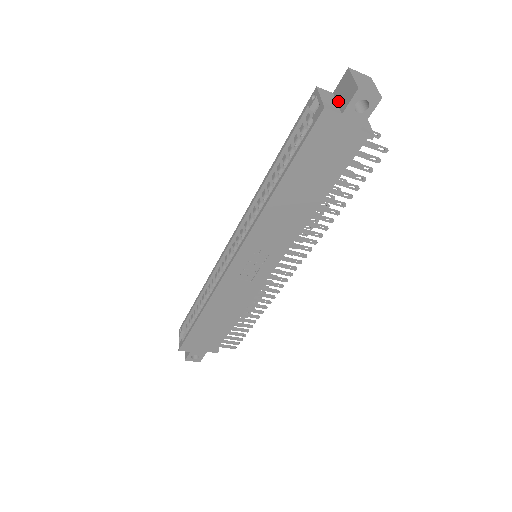
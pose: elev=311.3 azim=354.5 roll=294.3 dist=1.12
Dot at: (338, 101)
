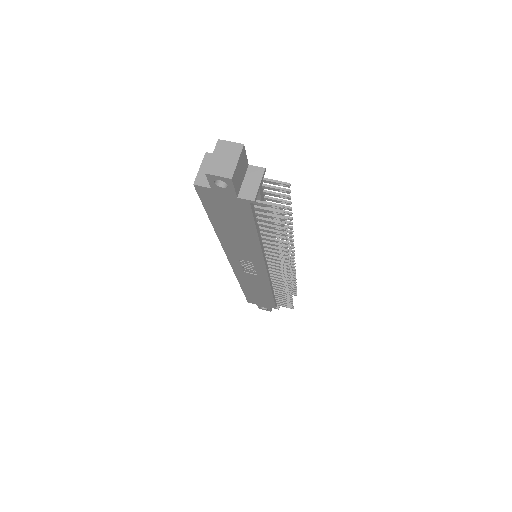
Dot at: occluded
